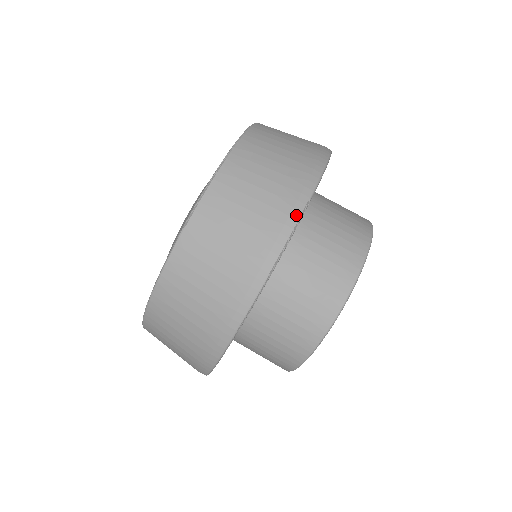
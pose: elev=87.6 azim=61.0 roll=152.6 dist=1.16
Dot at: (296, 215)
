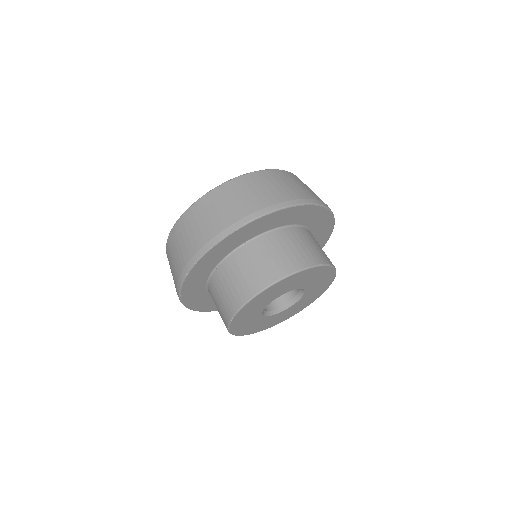
Dot at: (230, 230)
